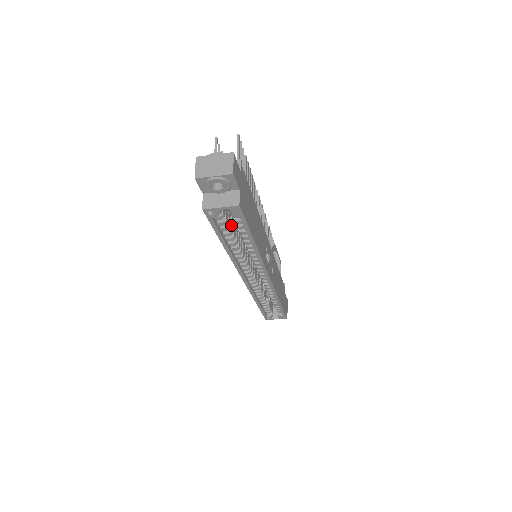
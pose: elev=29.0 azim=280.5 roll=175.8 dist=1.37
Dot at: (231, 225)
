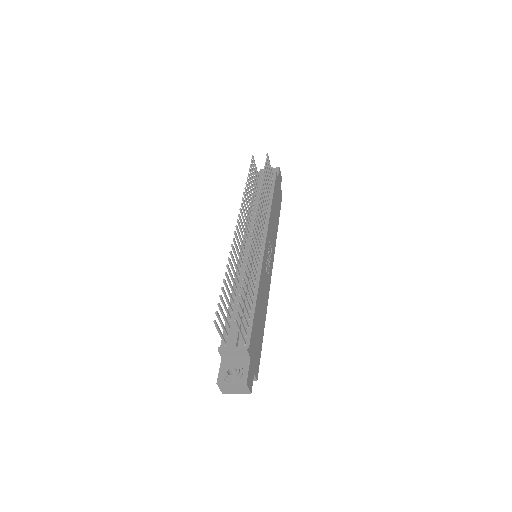
Dot at: occluded
